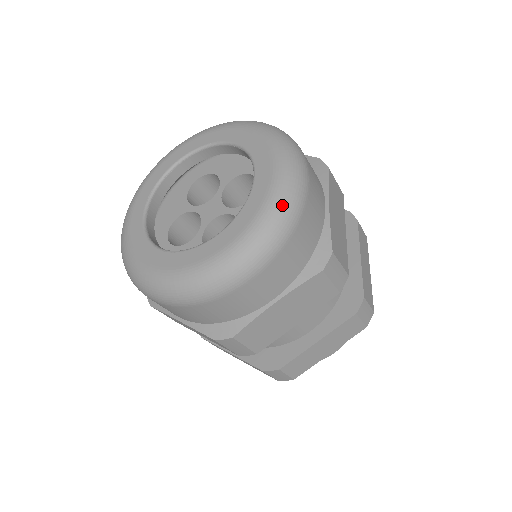
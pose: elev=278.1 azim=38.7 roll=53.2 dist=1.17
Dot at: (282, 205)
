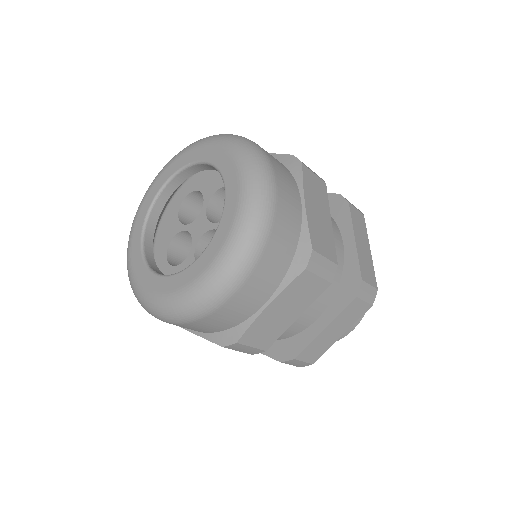
Dot at: (251, 219)
